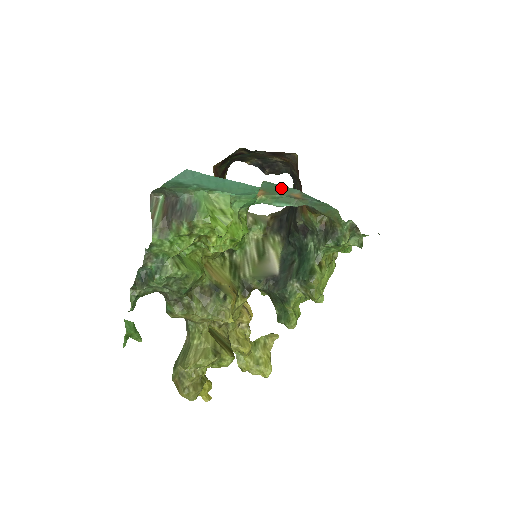
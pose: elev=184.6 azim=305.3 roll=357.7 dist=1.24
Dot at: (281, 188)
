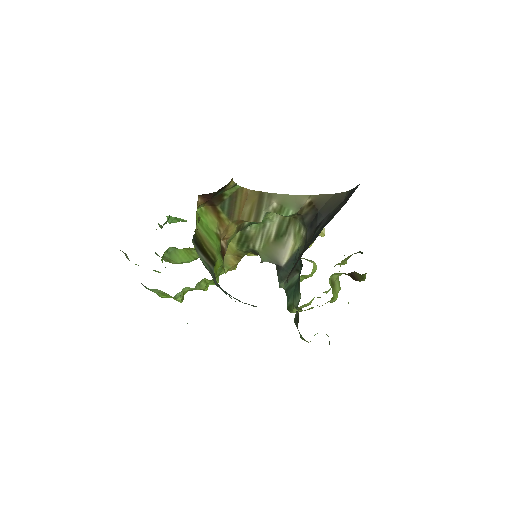
Dot at: occluded
